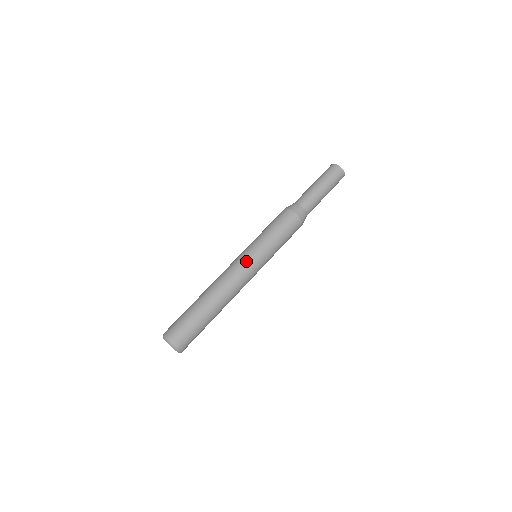
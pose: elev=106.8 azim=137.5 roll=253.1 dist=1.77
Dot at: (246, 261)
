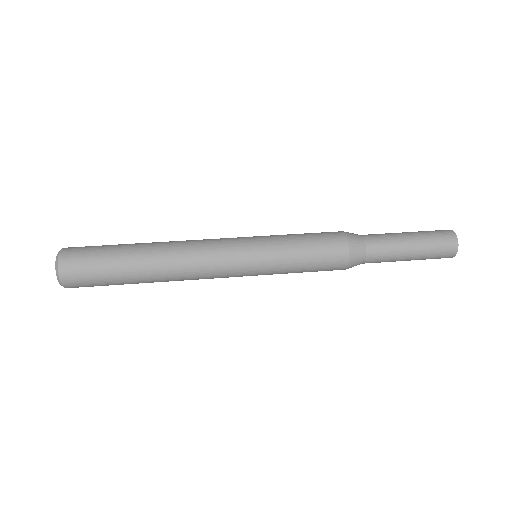
Dot at: occluded
